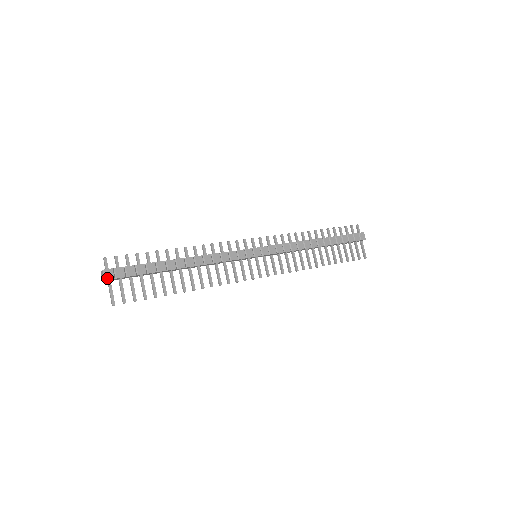
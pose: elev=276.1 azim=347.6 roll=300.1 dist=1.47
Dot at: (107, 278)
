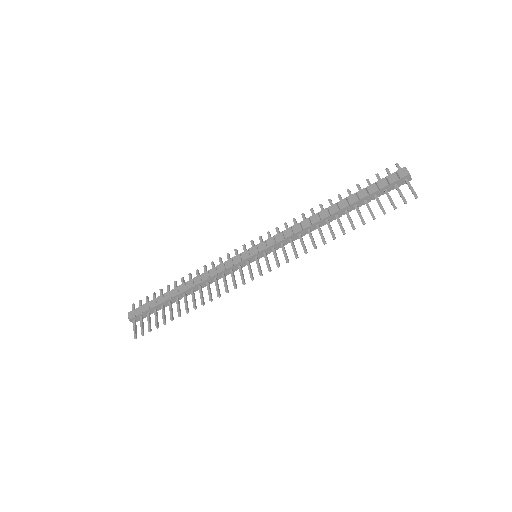
Dot at: (130, 318)
